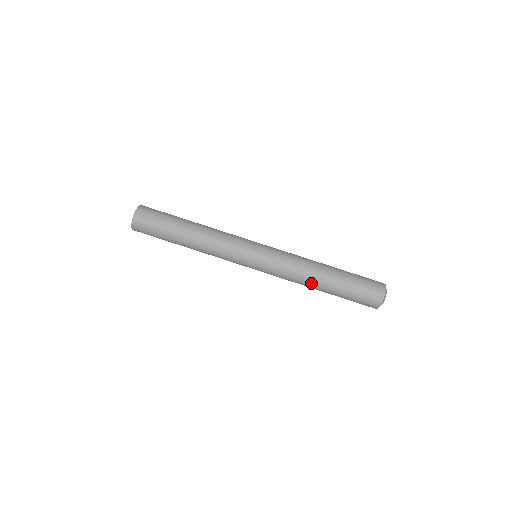
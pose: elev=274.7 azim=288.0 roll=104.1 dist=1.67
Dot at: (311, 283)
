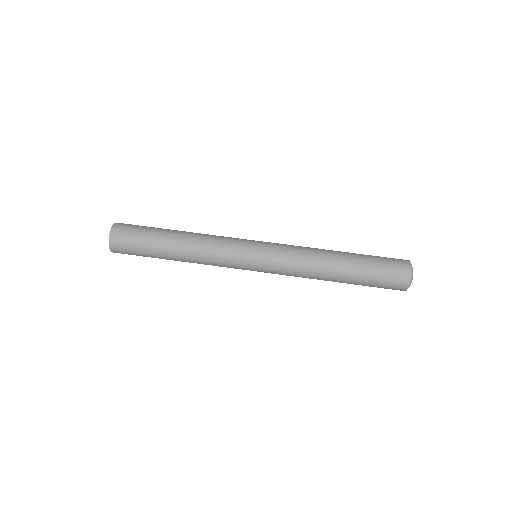
Dot at: (327, 257)
